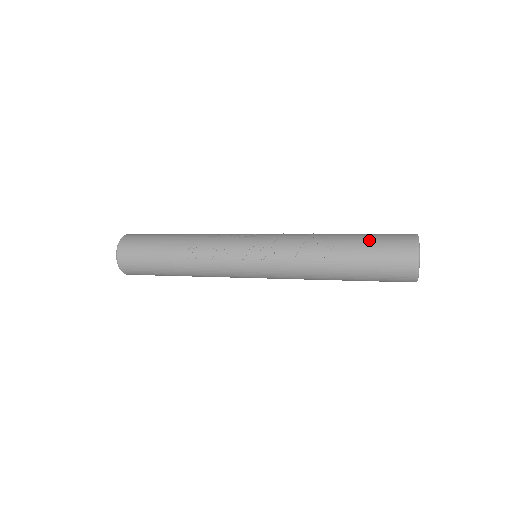
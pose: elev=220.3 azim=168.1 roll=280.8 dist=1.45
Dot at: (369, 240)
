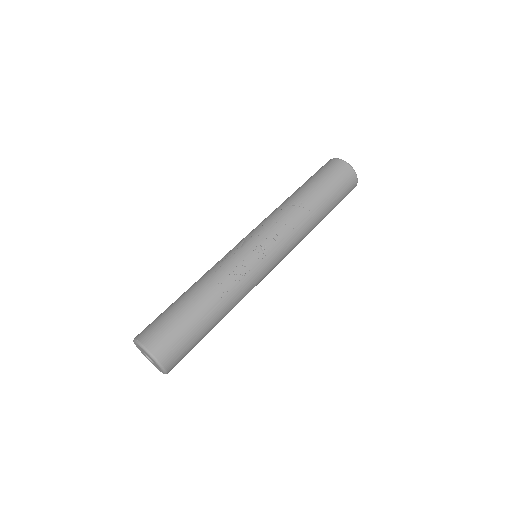
Dot at: (319, 179)
